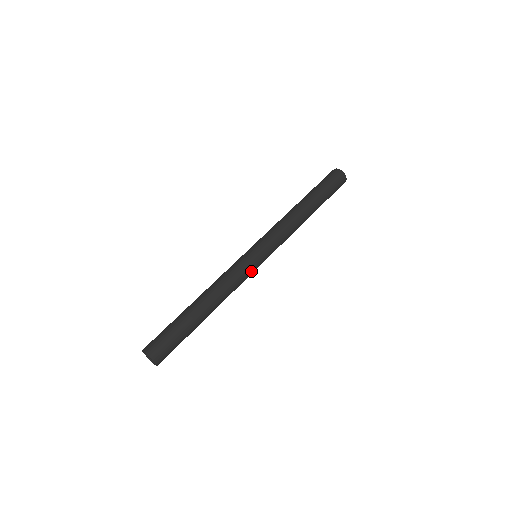
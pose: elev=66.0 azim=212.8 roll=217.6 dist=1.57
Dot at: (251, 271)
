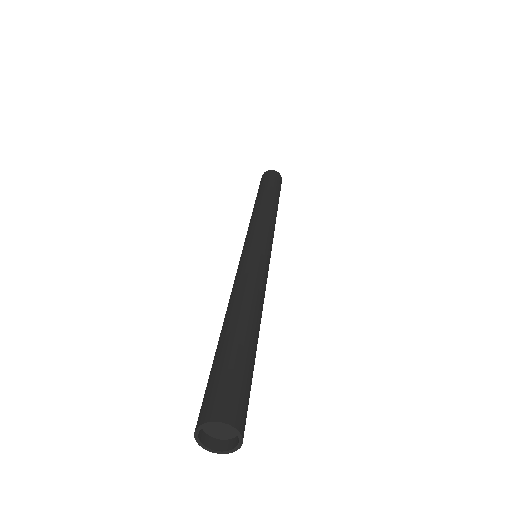
Dot at: occluded
